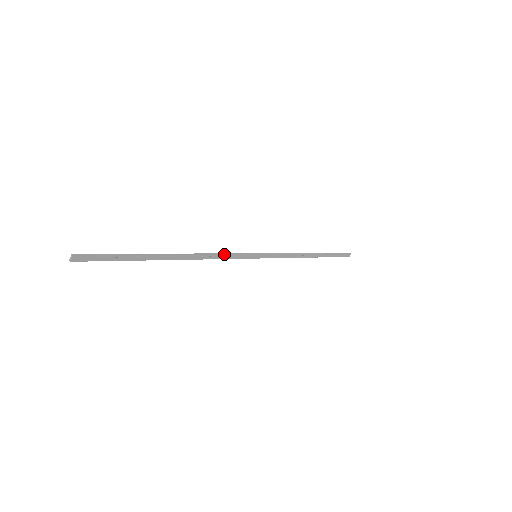
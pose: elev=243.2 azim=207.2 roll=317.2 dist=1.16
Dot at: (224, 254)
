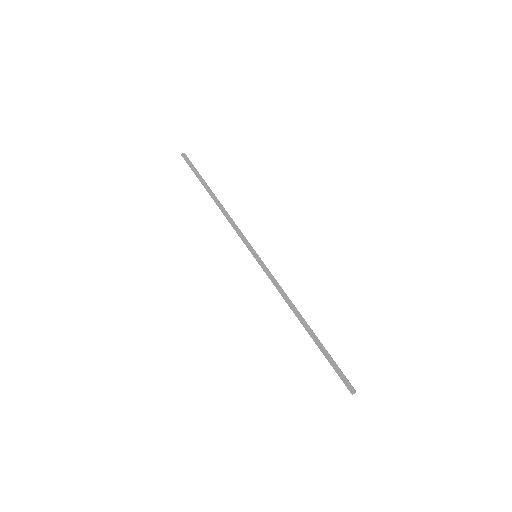
Dot at: occluded
